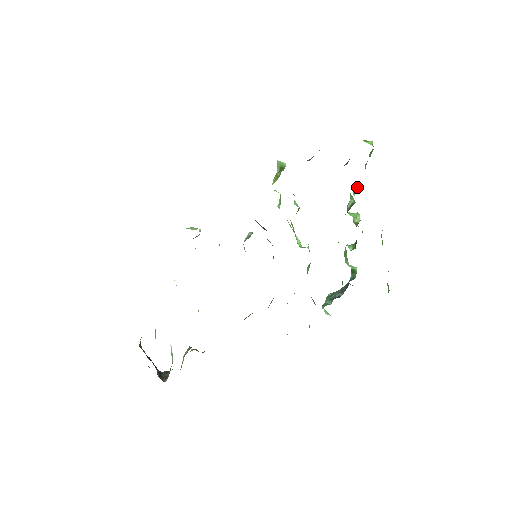
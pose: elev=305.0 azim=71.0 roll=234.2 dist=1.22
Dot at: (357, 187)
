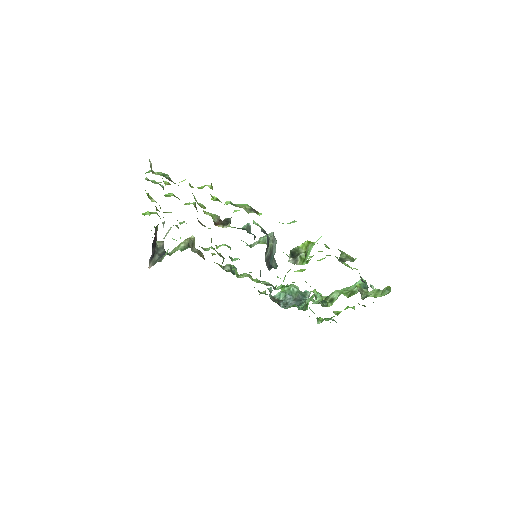
Dot at: occluded
